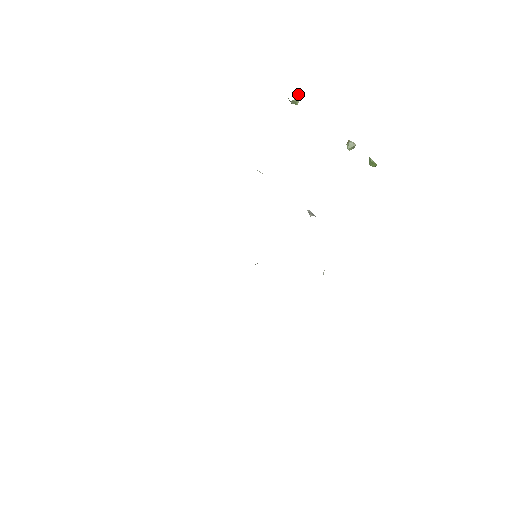
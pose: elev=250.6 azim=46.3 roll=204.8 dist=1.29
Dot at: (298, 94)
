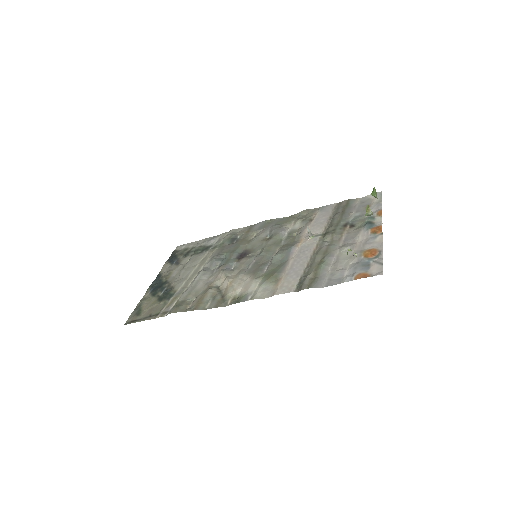
Dot at: occluded
